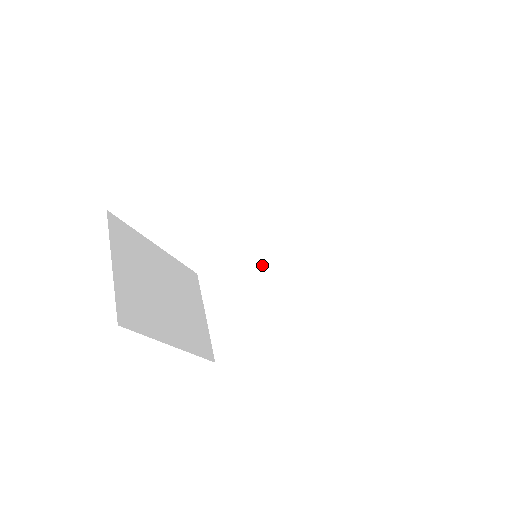
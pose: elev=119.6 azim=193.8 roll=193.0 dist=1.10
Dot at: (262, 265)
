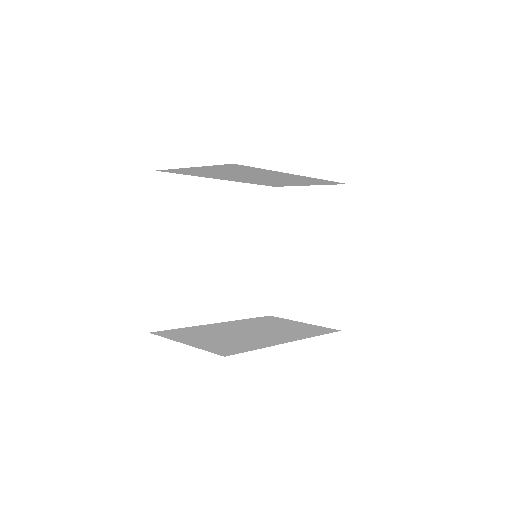
Dot at: (220, 328)
